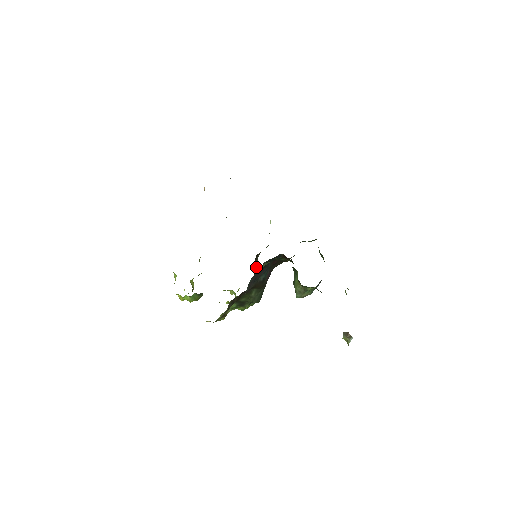
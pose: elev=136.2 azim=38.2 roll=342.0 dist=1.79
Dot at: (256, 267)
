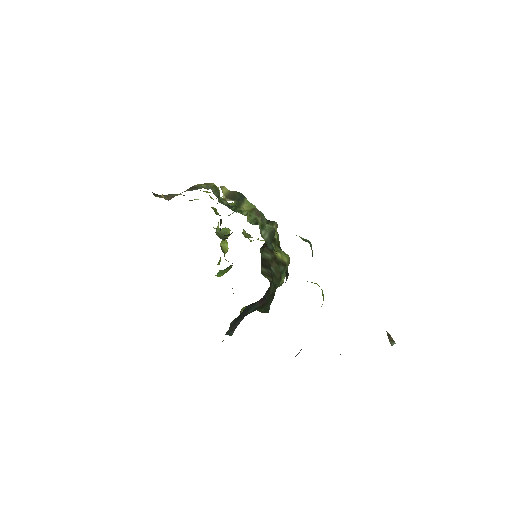
Dot at: (267, 255)
